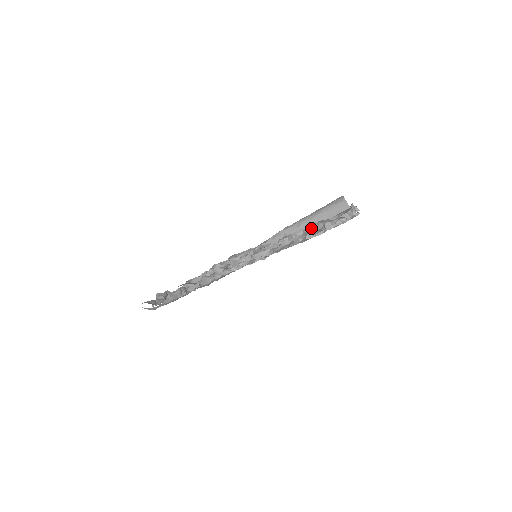
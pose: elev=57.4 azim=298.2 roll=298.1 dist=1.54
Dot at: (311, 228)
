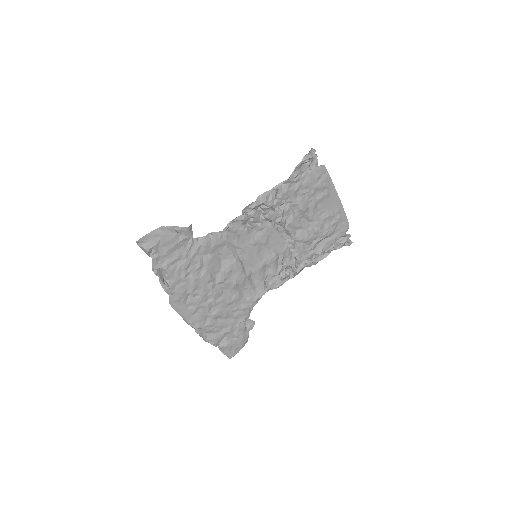
Dot at: (287, 182)
